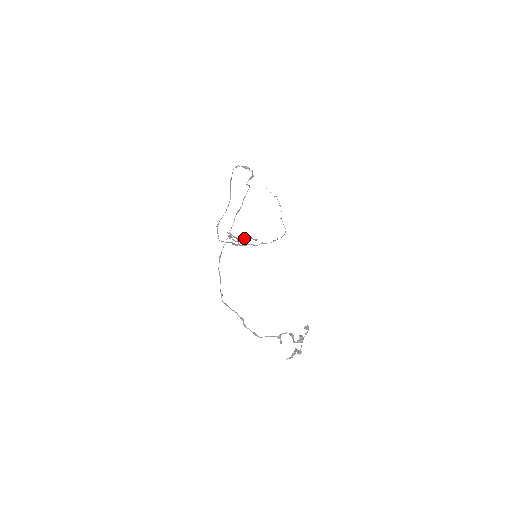
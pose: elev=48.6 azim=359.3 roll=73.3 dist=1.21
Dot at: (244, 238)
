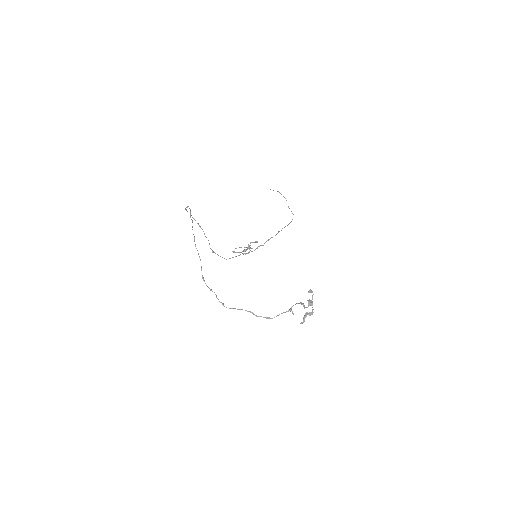
Dot at: occluded
